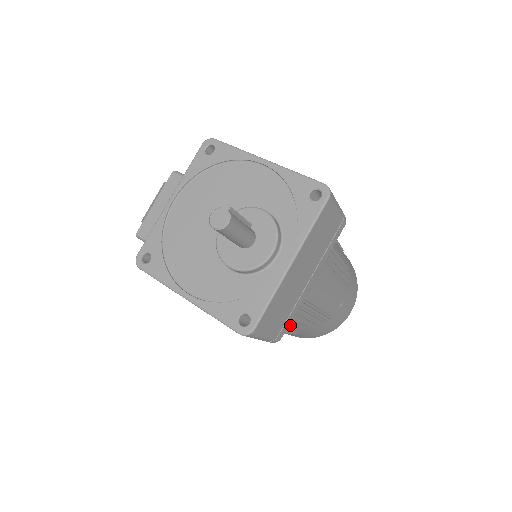
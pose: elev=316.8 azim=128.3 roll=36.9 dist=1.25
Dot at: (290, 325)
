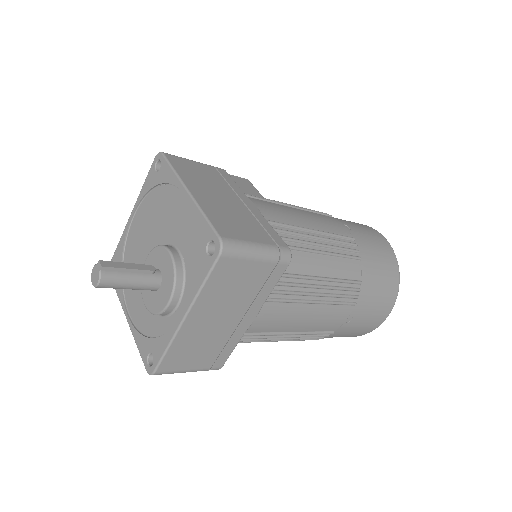
Dot at: occluded
